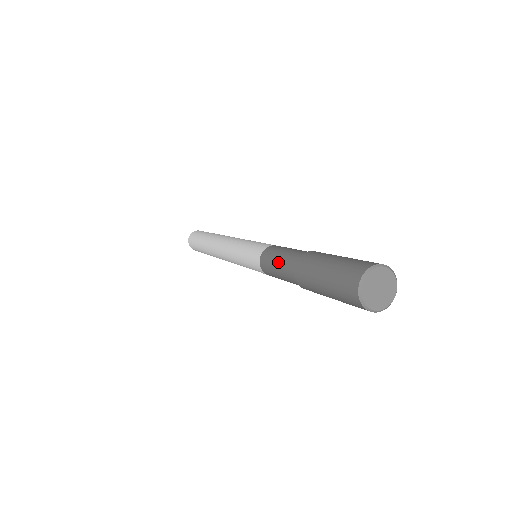
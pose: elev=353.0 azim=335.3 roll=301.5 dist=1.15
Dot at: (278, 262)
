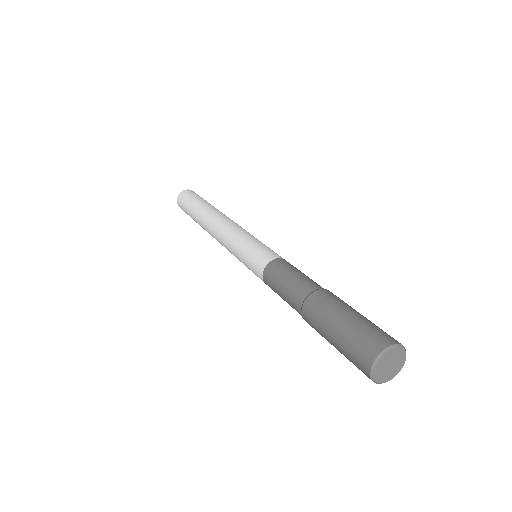
Dot at: (283, 297)
